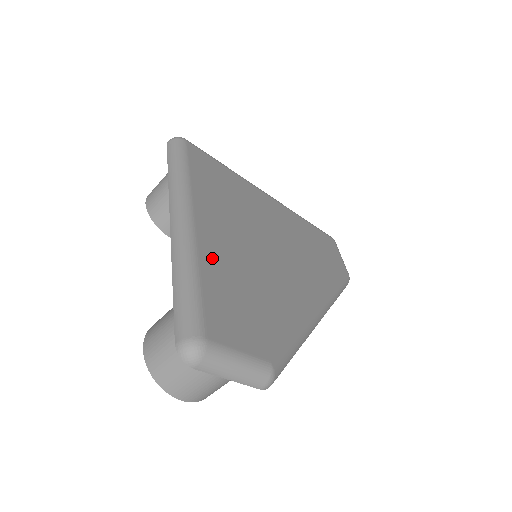
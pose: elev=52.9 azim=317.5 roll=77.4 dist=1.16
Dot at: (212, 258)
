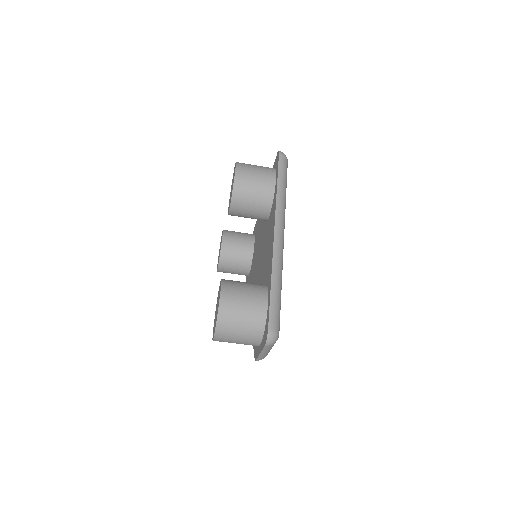
Dot at: occluded
